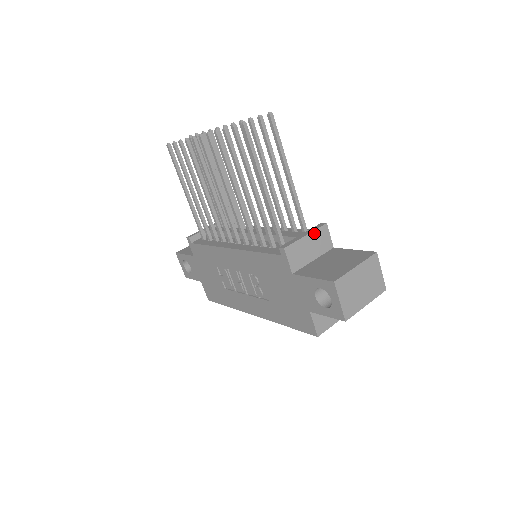
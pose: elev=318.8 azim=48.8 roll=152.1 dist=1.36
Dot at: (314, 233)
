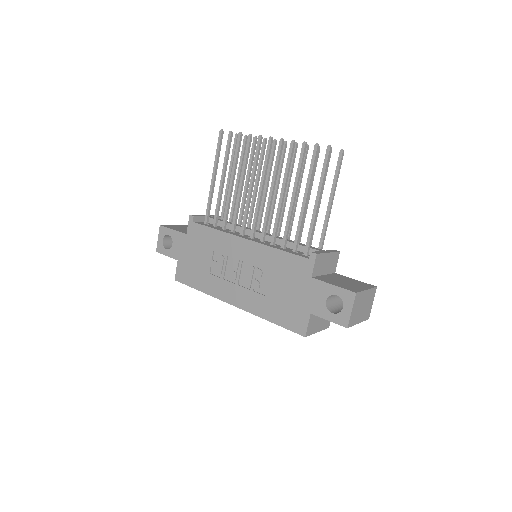
Dot at: (332, 254)
